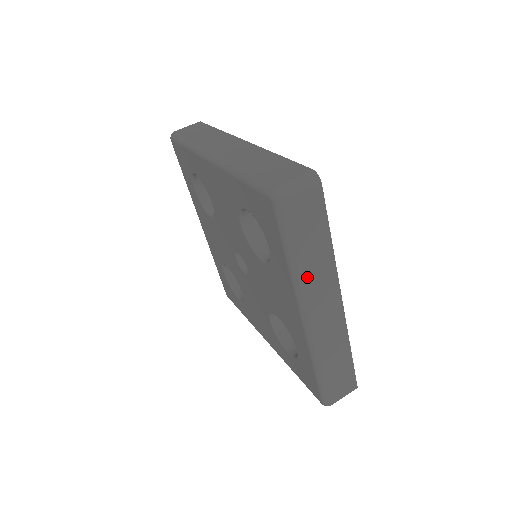
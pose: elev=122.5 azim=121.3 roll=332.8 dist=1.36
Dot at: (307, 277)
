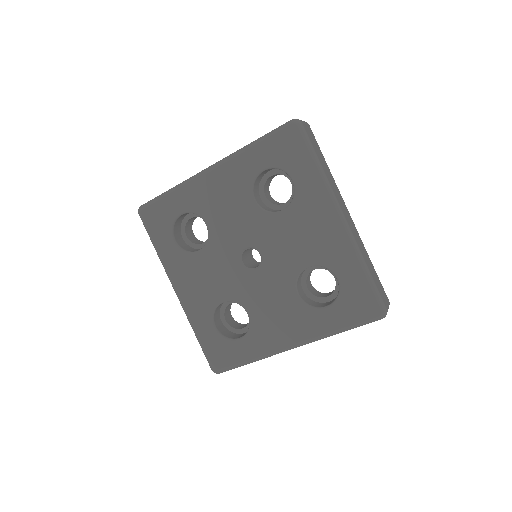
Dot at: (329, 181)
